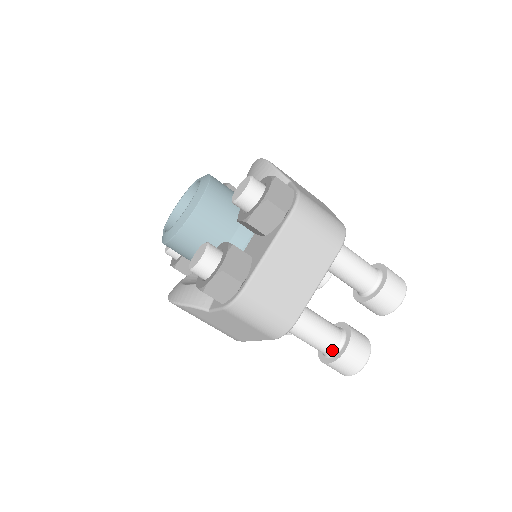
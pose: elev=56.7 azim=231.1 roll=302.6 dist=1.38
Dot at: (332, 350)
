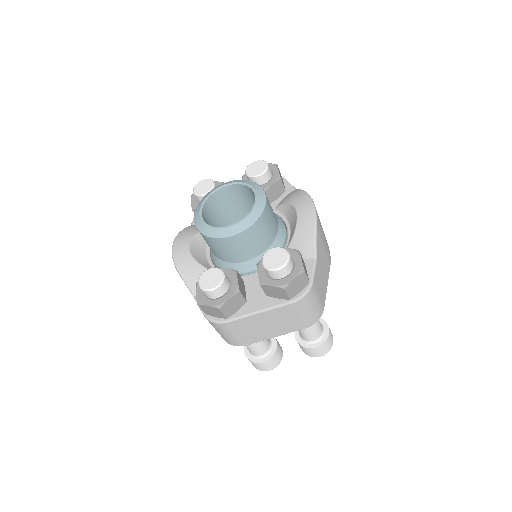
Dot at: (255, 355)
